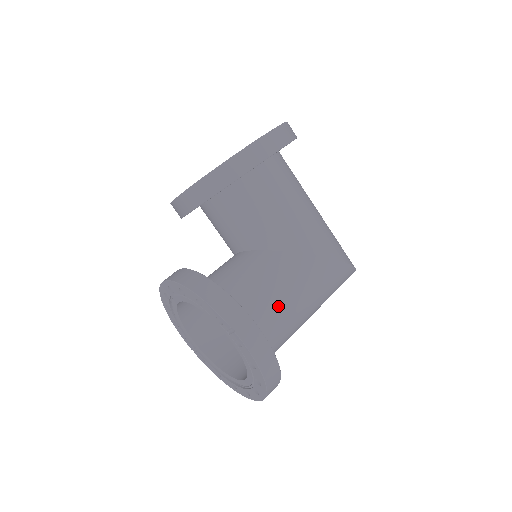
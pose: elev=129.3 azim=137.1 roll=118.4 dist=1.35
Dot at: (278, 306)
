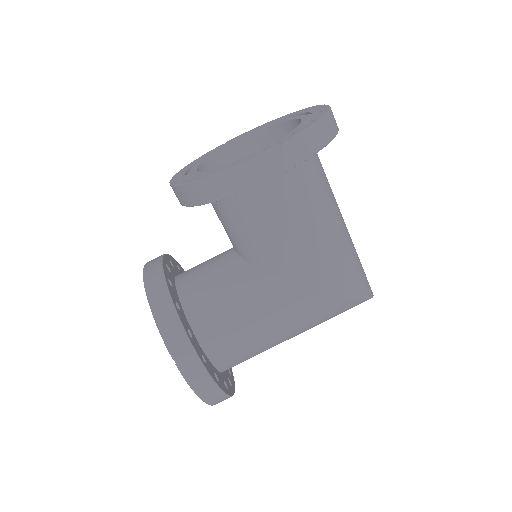
Dot at: (245, 334)
